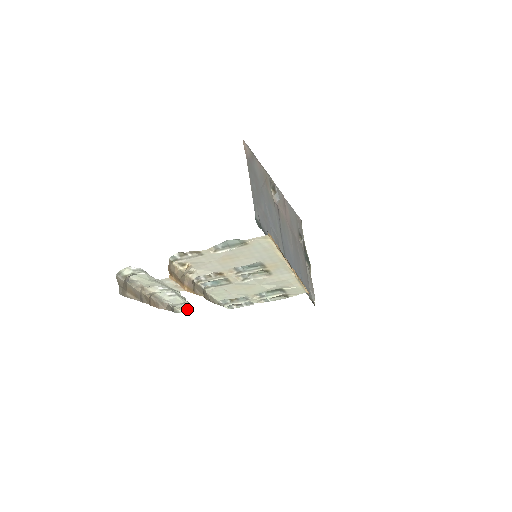
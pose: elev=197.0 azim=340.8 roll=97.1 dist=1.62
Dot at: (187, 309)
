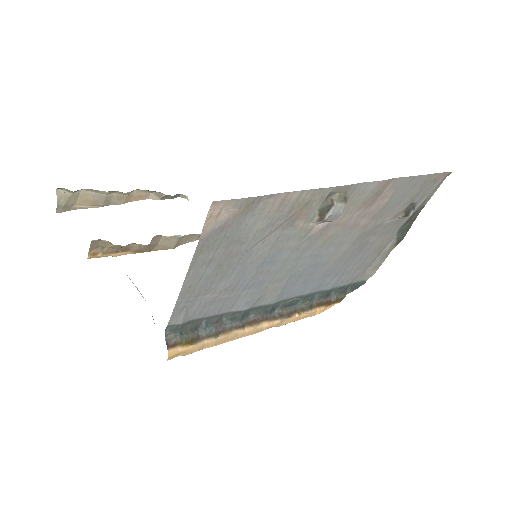
Dot at: occluded
